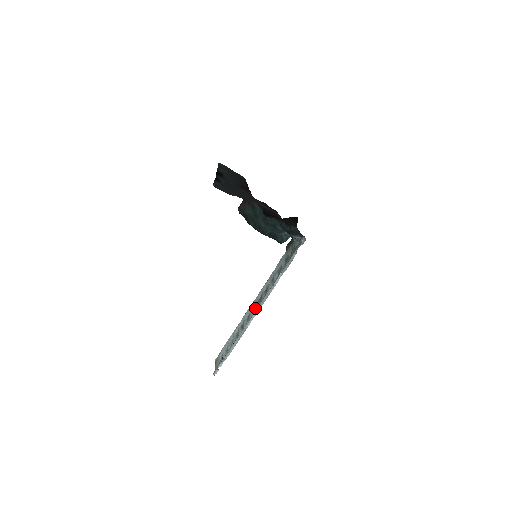
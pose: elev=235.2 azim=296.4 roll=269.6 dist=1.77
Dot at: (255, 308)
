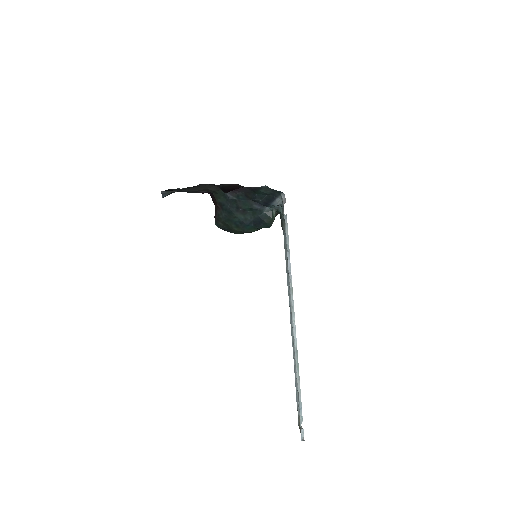
Dot at: occluded
